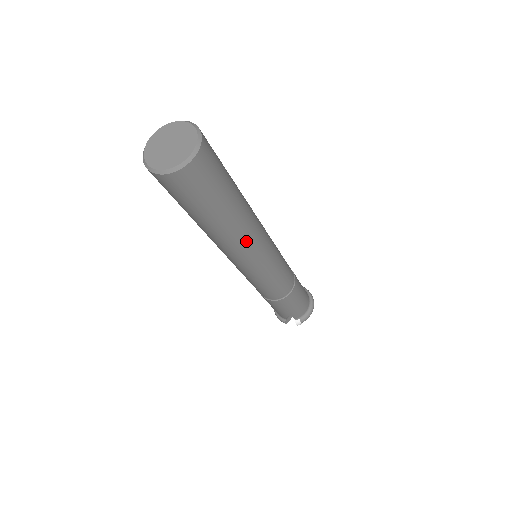
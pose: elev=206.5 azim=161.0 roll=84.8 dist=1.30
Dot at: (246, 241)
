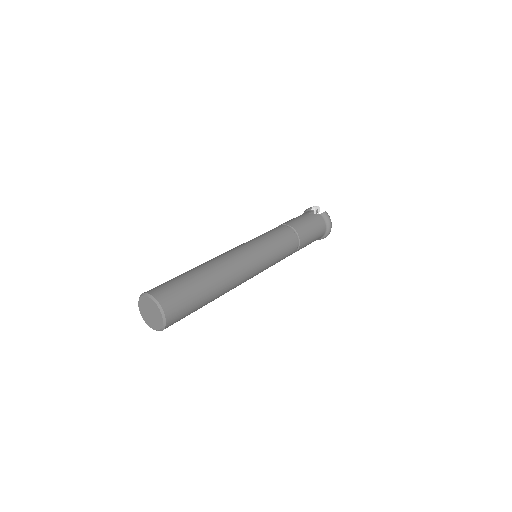
Dot at: occluded
